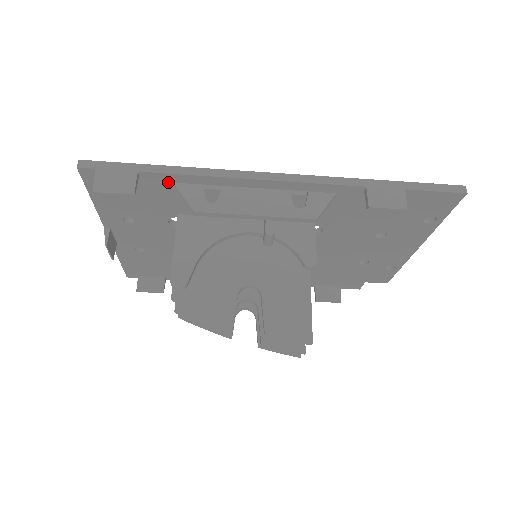
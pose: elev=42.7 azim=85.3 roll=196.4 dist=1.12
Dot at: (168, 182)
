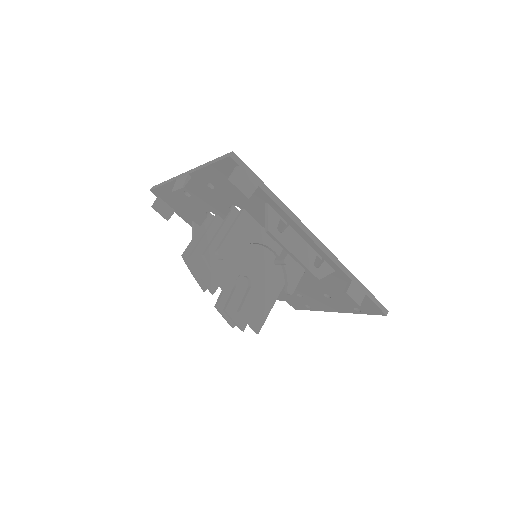
Dot at: (265, 200)
